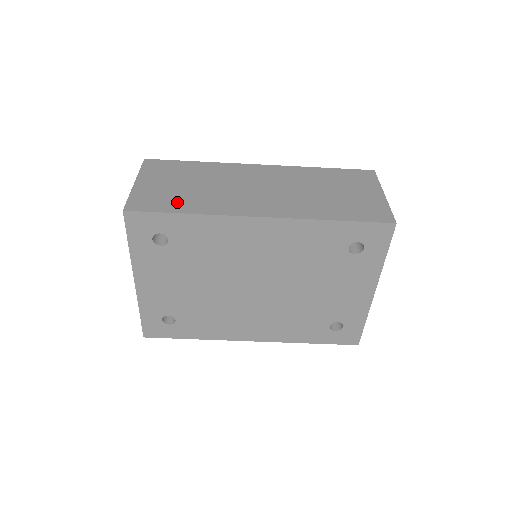
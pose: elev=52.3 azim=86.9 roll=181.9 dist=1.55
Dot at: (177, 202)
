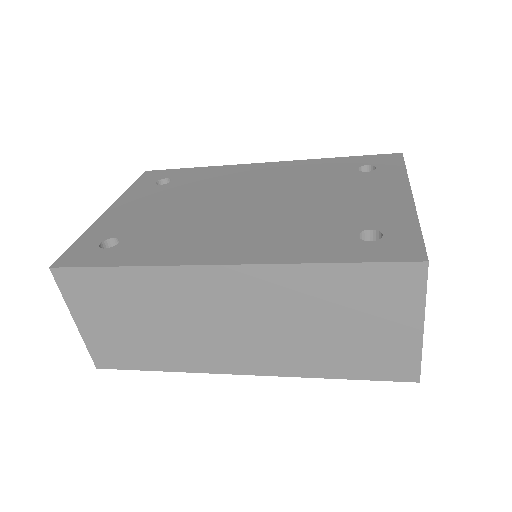
Dot at: (142, 355)
